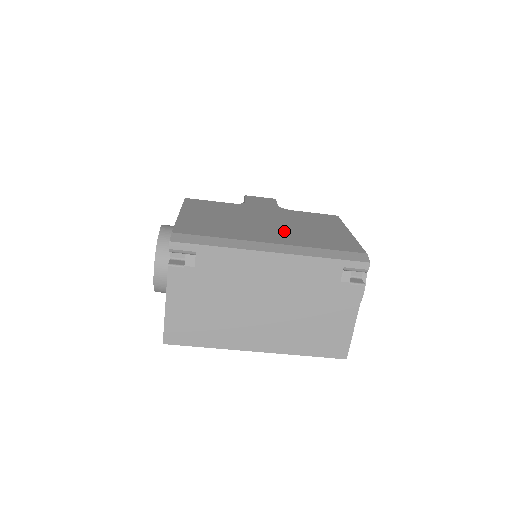
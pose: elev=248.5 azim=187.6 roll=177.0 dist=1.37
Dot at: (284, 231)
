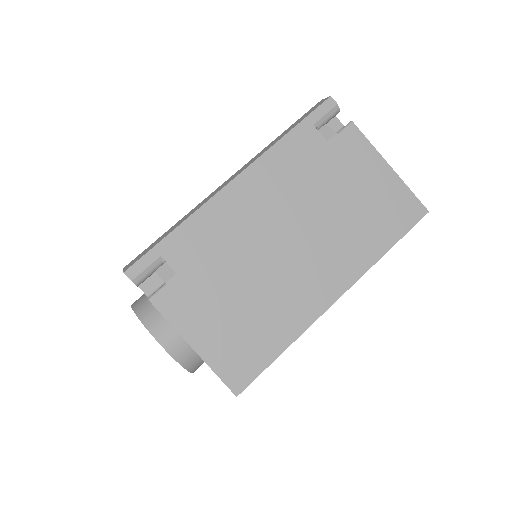
Dot at: occluded
